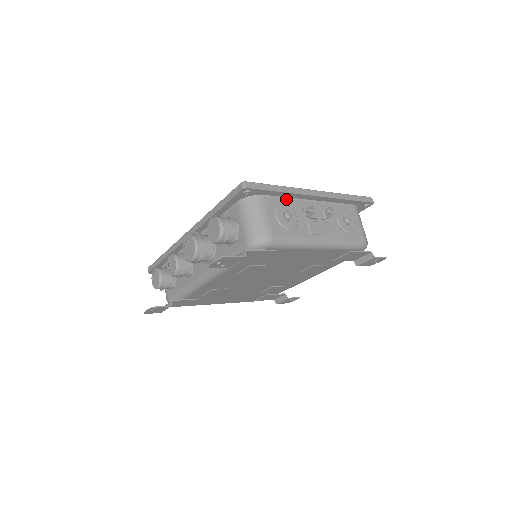
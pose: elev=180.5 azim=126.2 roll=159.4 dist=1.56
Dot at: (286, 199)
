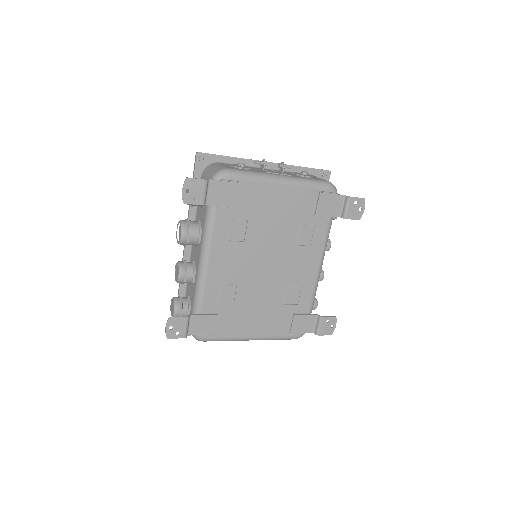
Dot at: occluded
